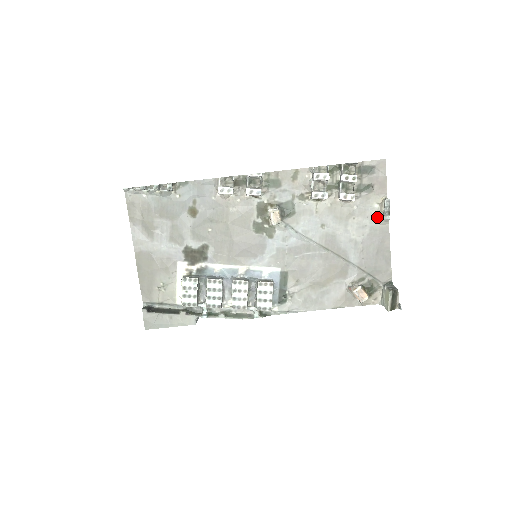
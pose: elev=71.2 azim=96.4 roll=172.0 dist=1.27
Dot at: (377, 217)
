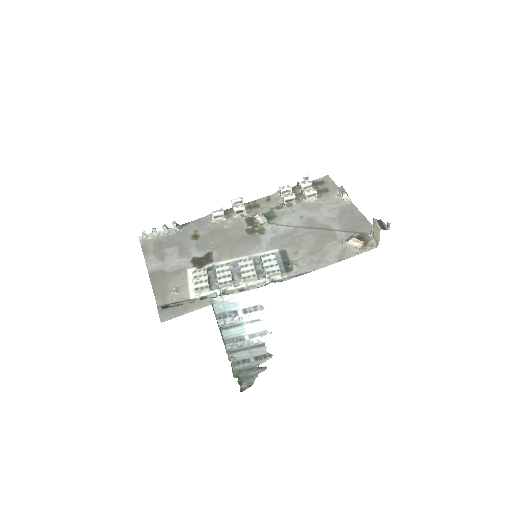
Dot at: (340, 201)
